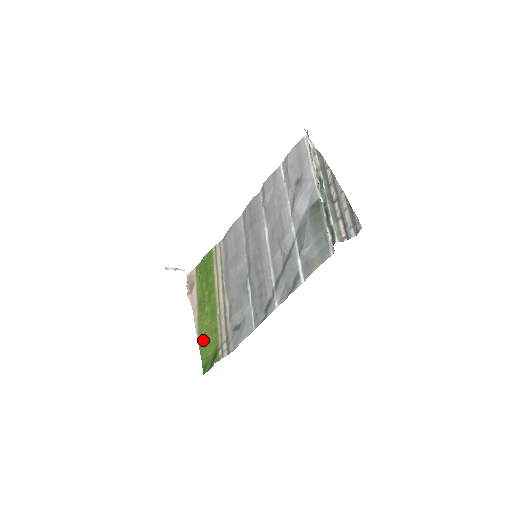
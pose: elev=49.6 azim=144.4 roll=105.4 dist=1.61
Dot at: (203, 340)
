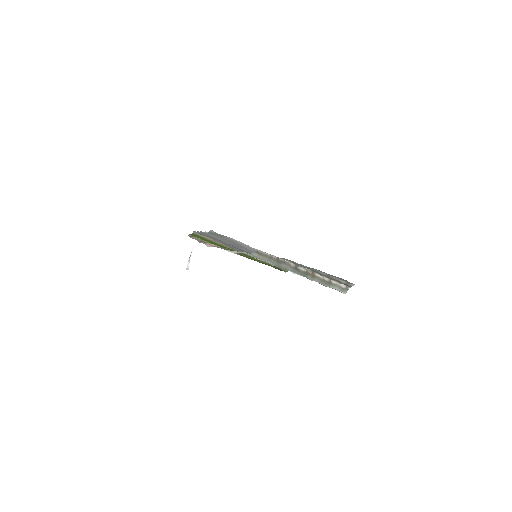
Dot at: occluded
